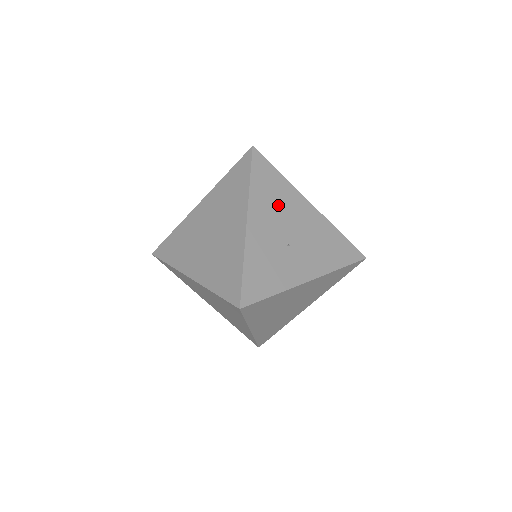
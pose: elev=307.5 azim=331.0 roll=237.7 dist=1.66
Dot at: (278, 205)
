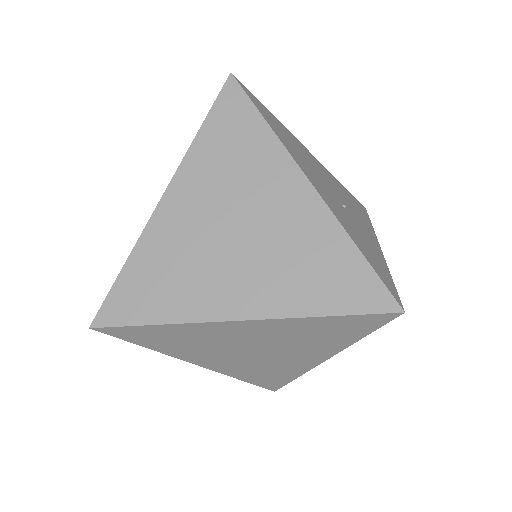
Dot at: (302, 156)
